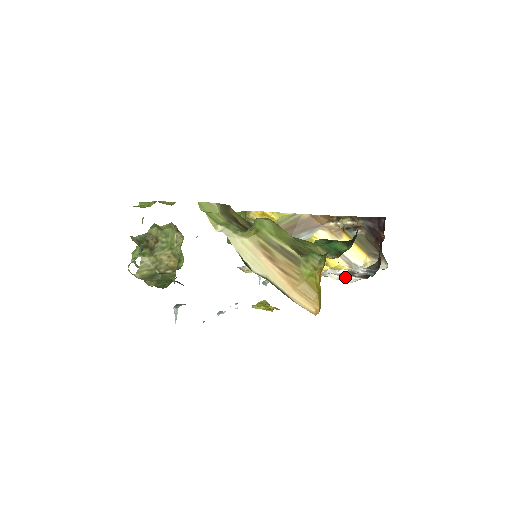
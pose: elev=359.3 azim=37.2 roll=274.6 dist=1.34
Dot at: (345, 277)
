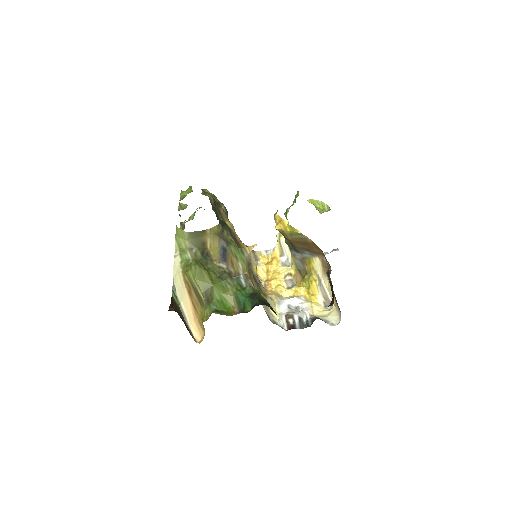
Dot at: (281, 316)
